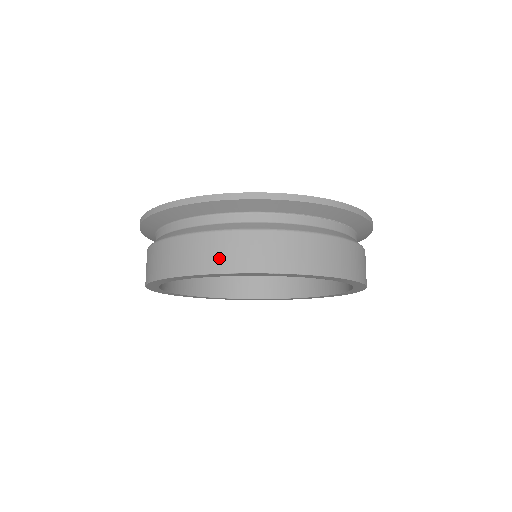
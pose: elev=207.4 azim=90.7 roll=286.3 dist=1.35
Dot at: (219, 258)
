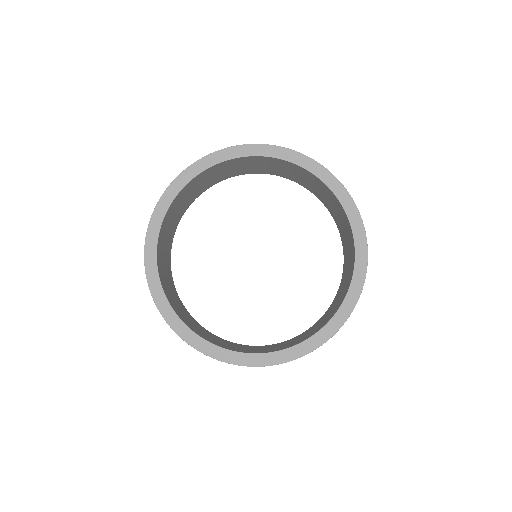
Dot at: occluded
